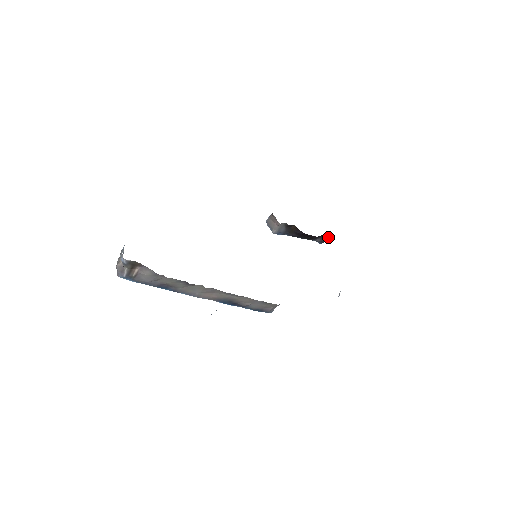
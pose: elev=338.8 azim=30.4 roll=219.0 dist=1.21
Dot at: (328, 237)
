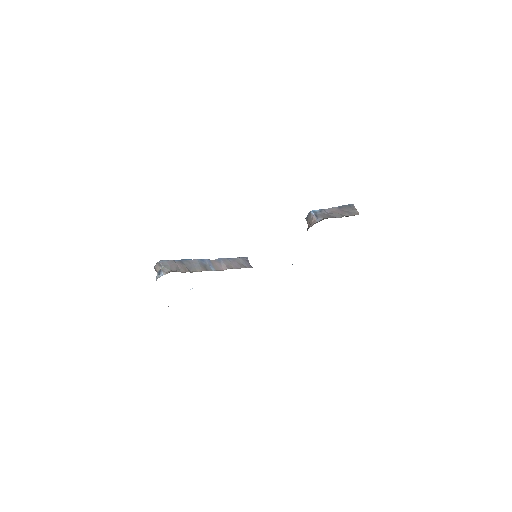
Dot at: occluded
